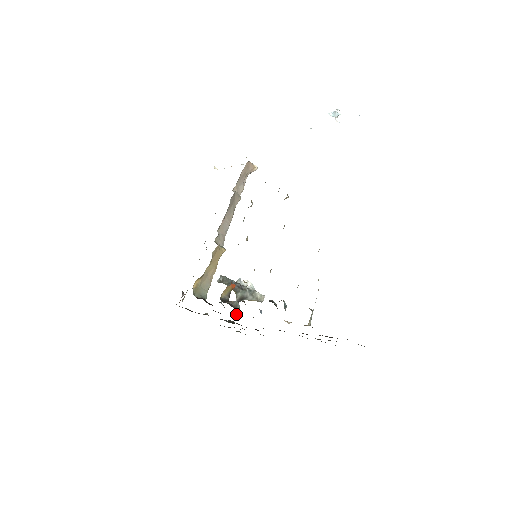
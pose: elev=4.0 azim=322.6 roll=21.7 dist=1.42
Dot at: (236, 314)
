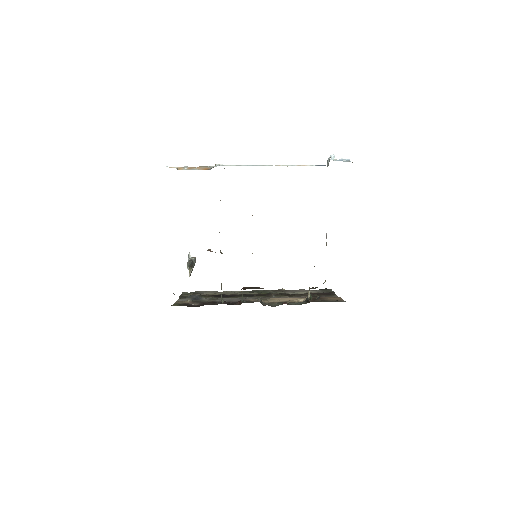
Dot at: occluded
